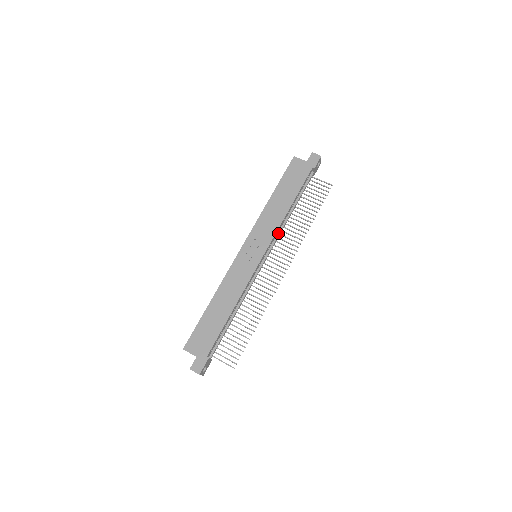
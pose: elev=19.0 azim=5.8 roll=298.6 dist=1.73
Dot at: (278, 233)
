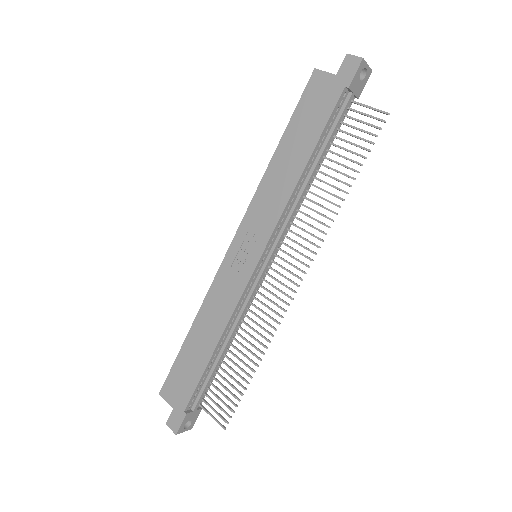
Dot at: (287, 217)
